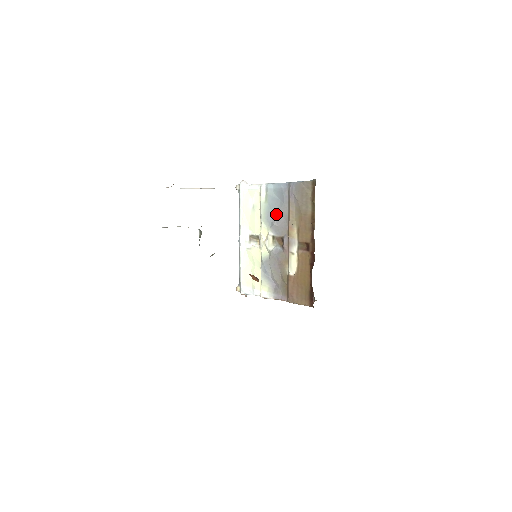
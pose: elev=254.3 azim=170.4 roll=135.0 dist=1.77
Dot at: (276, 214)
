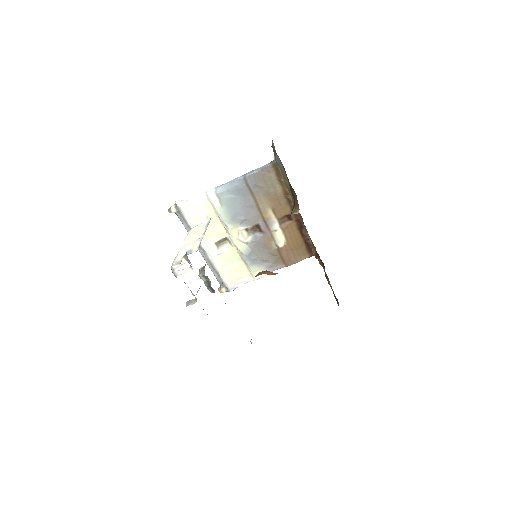
Dot at: (241, 210)
